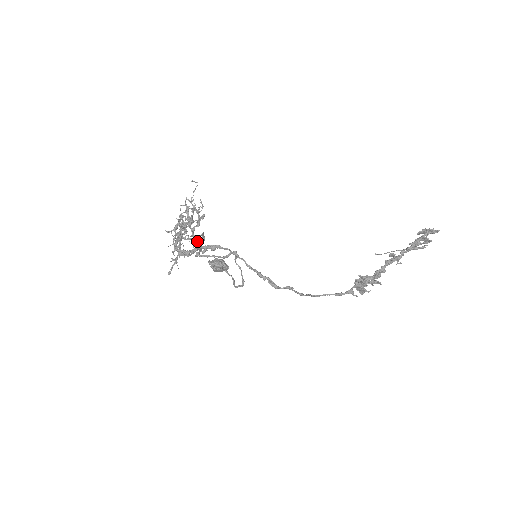
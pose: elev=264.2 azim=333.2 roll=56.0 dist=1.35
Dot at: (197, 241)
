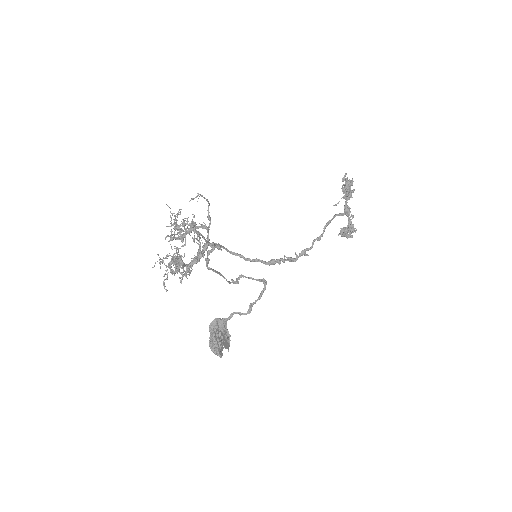
Dot at: (204, 226)
